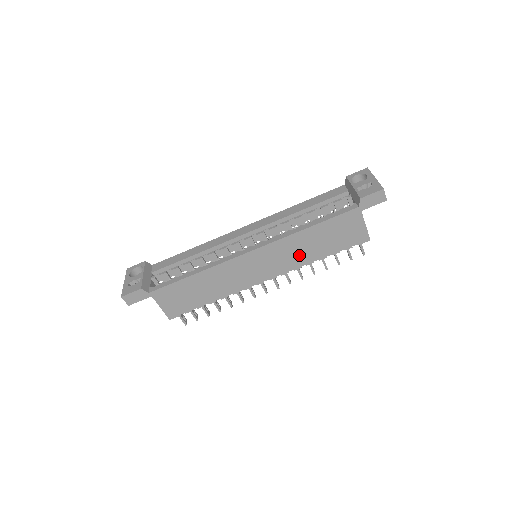
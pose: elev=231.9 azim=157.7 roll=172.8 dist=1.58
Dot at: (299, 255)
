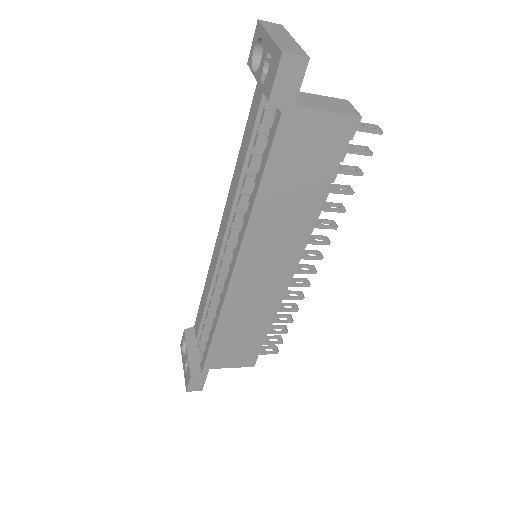
Dot at: (292, 222)
